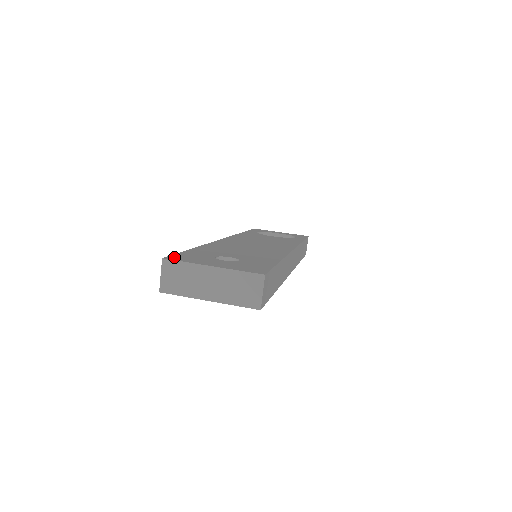
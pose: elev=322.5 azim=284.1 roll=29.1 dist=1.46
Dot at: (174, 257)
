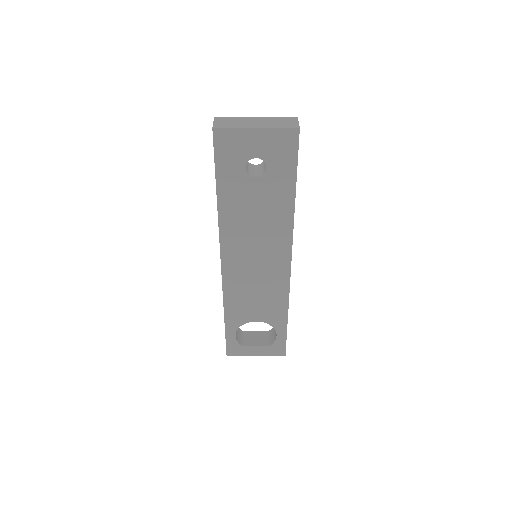
Dot at: occluded
